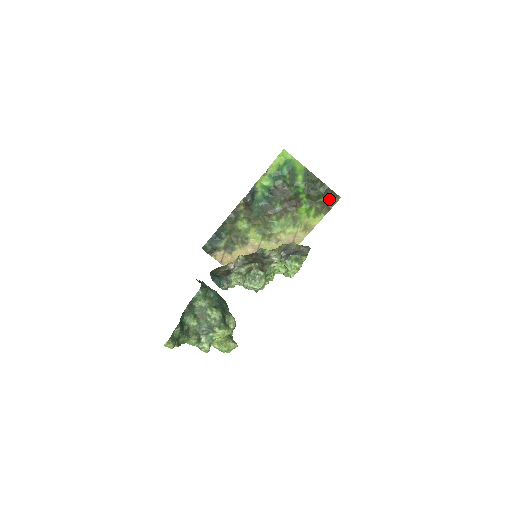
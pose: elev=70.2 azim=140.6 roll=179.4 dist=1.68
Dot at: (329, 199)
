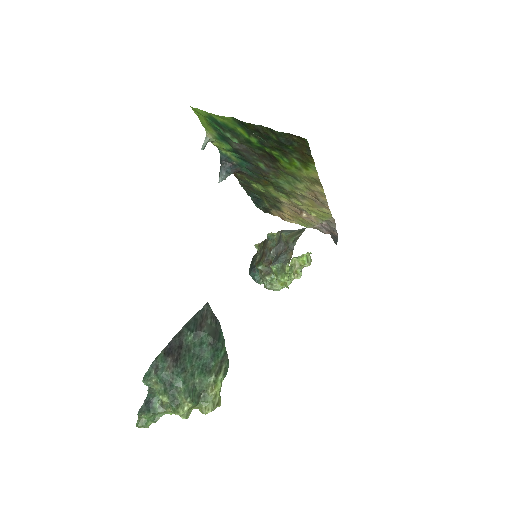
Dot at: (297, 144)
